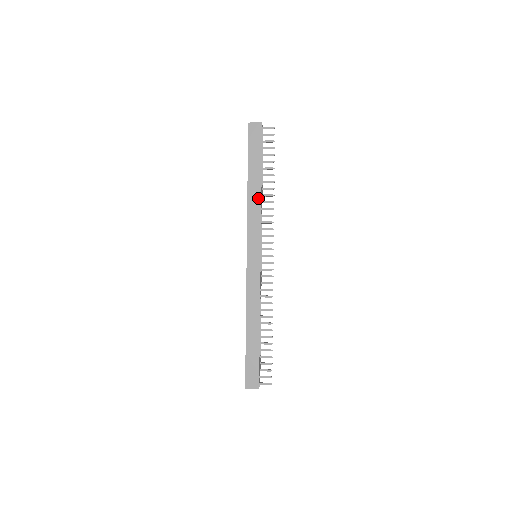
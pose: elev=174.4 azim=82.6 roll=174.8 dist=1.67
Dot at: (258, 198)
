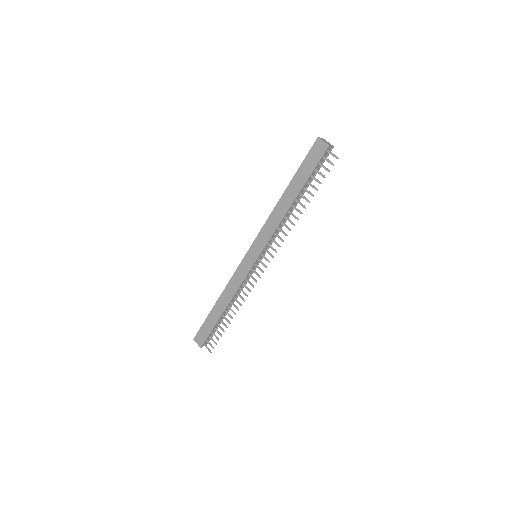
Dot at: (283, 212)
